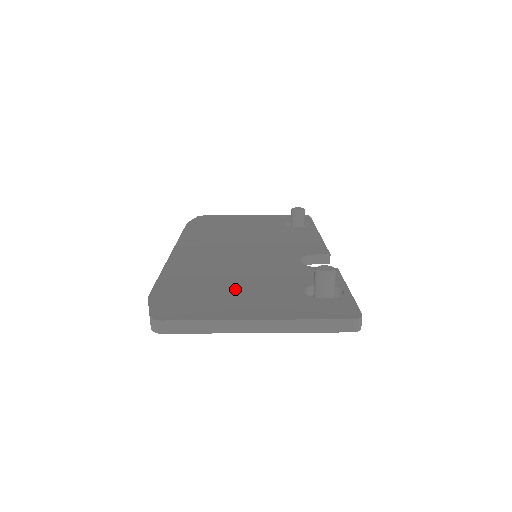
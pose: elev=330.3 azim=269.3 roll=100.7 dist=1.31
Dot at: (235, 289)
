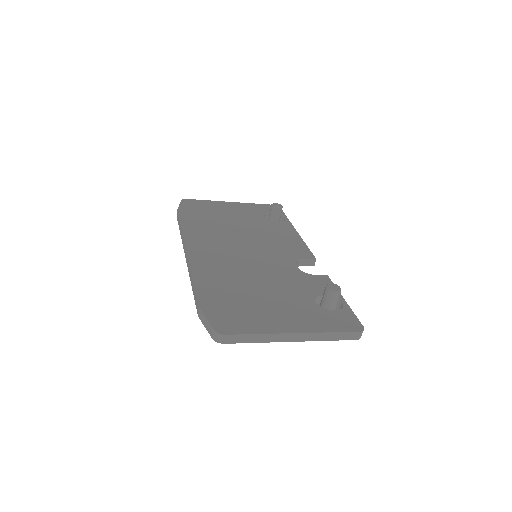
Dot at: (263, 299)
